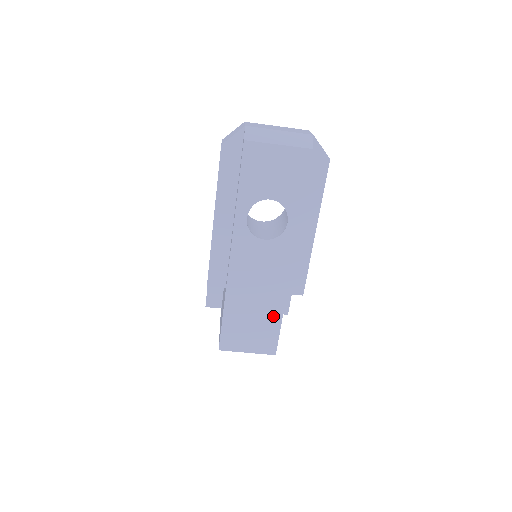
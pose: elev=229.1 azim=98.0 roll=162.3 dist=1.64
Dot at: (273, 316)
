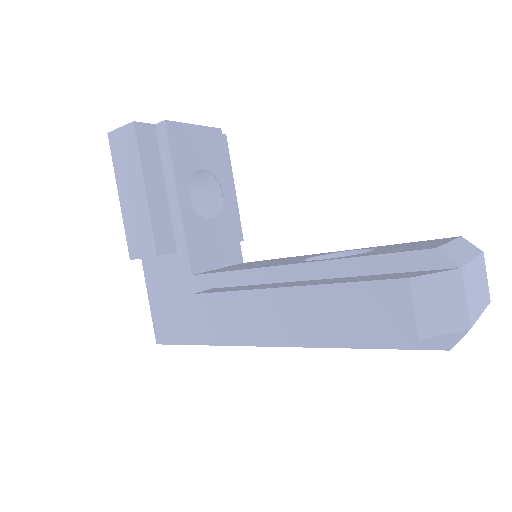
Dot at: occluded
